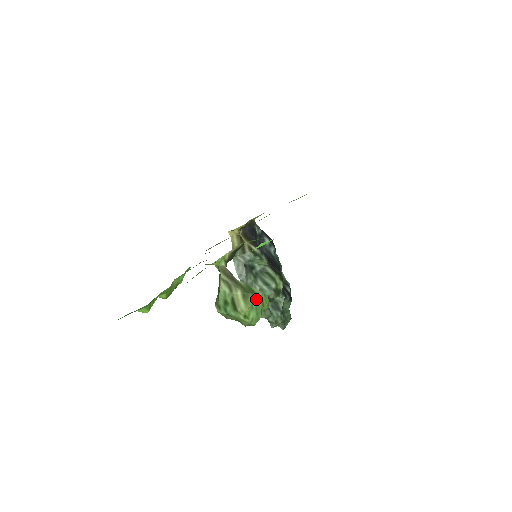
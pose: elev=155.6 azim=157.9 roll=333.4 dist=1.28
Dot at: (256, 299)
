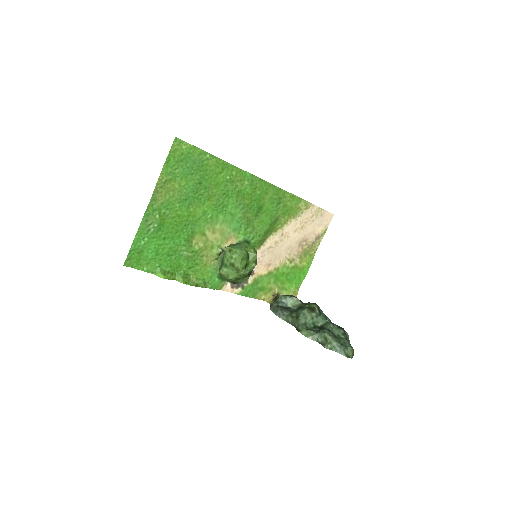
Dot at: (239, 244)
